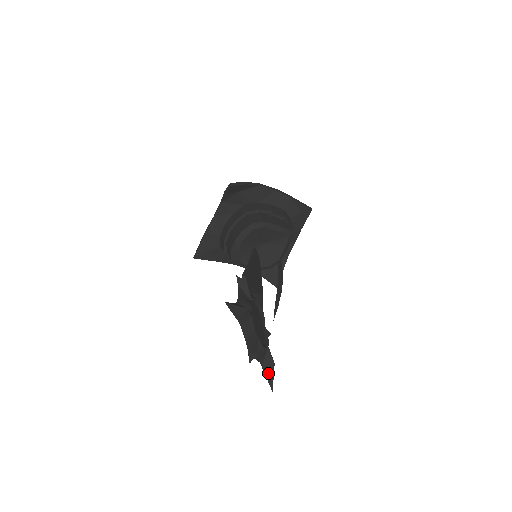
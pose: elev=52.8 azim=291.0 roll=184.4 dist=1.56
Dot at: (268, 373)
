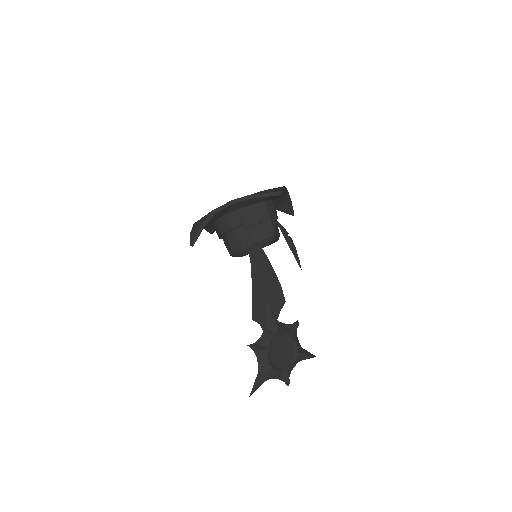
Dot at: (307, 358)
